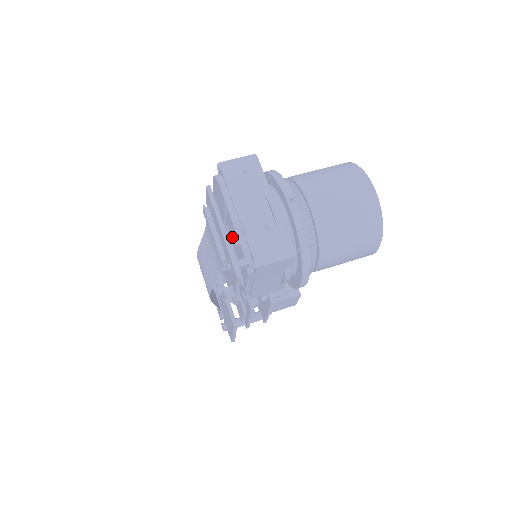
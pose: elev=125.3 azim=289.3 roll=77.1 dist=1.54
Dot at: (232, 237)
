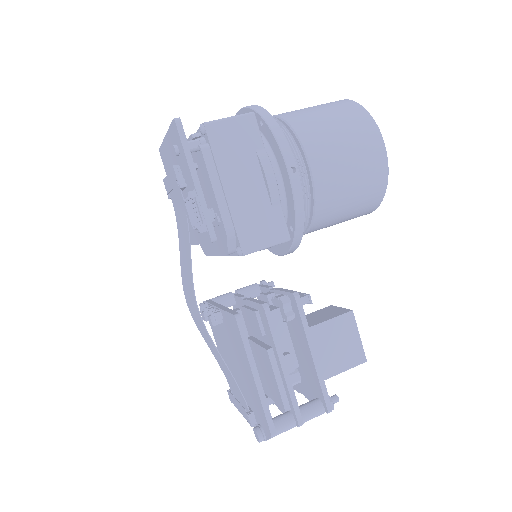
Dot at: occluded
